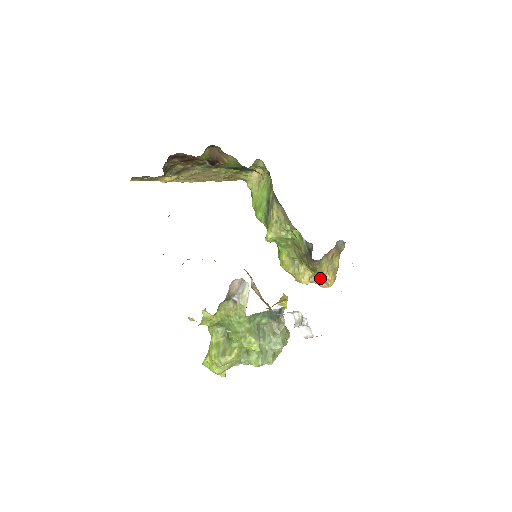
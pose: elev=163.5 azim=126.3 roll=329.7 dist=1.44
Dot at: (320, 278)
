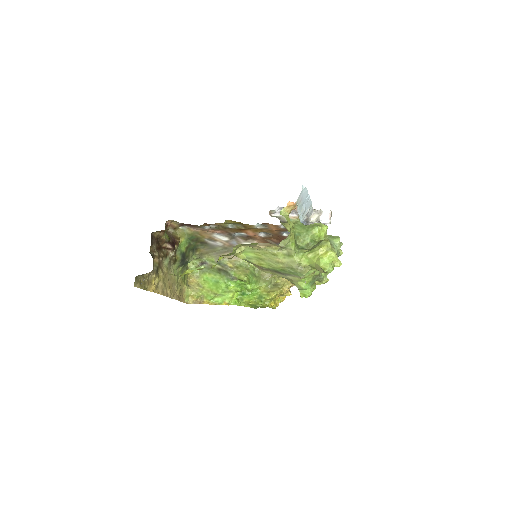
Dot at: occluded
